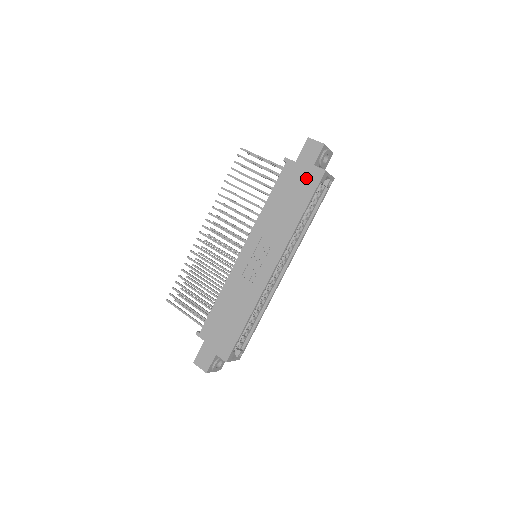
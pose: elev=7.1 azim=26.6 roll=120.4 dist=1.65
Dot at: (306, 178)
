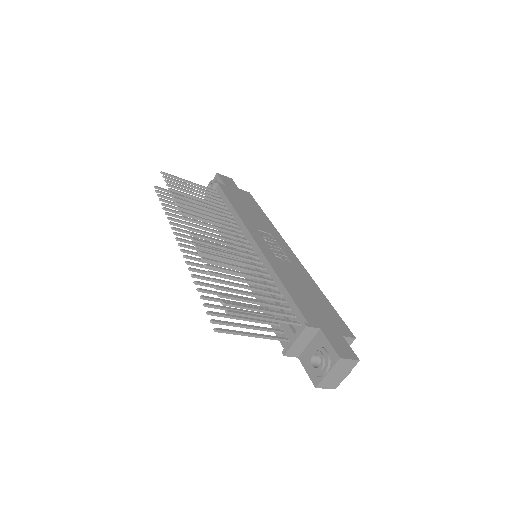
Dot at: (243, 195)
